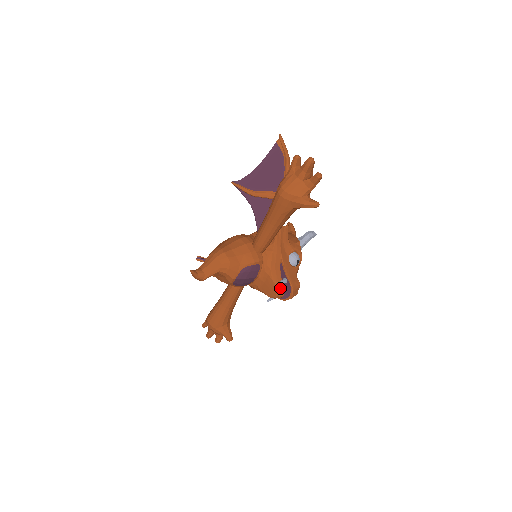
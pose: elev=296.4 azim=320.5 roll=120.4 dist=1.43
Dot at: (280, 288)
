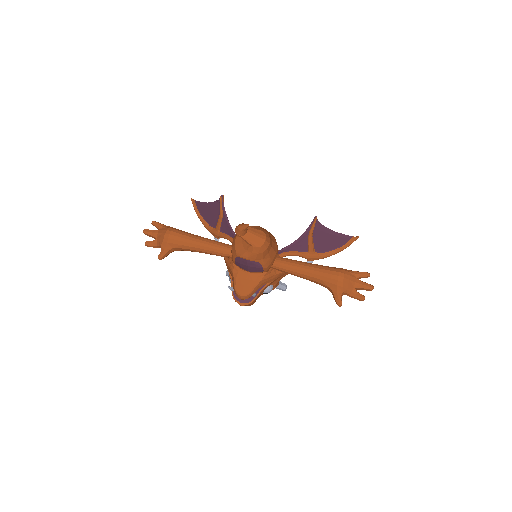
Dot at: (249, 295)
